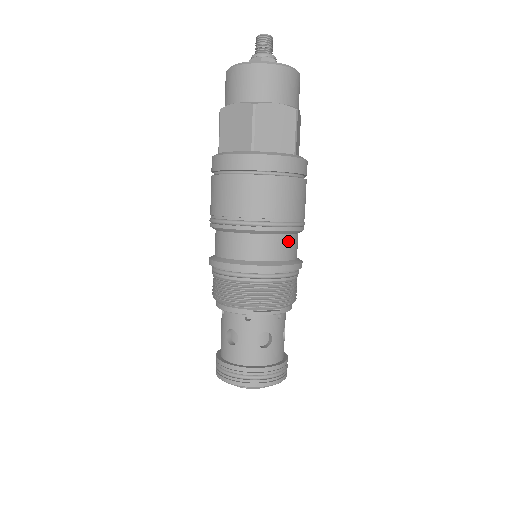
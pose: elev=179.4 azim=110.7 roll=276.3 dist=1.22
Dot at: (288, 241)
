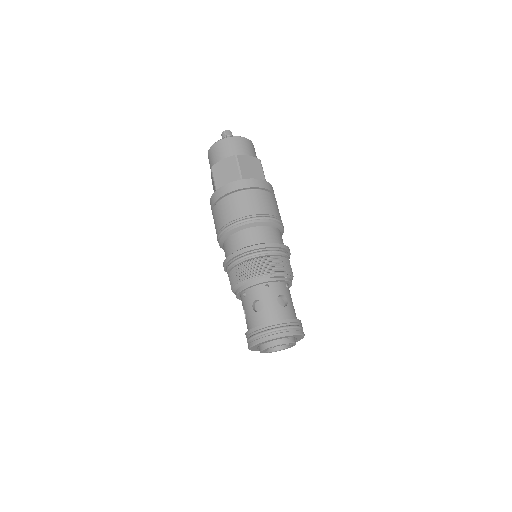
Dot at: (278, 233)
